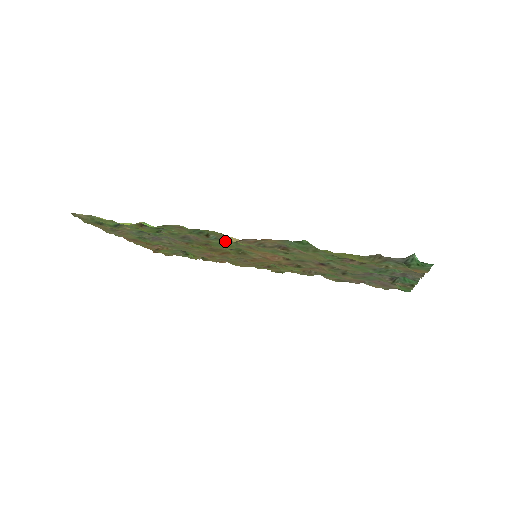
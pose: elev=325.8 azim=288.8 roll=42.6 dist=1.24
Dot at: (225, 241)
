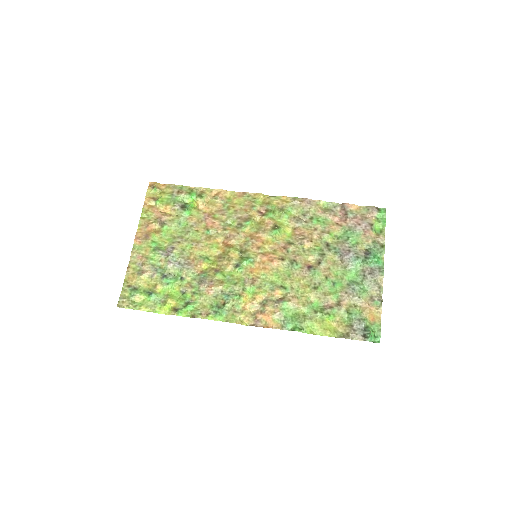
Dot at: (235, 288)
